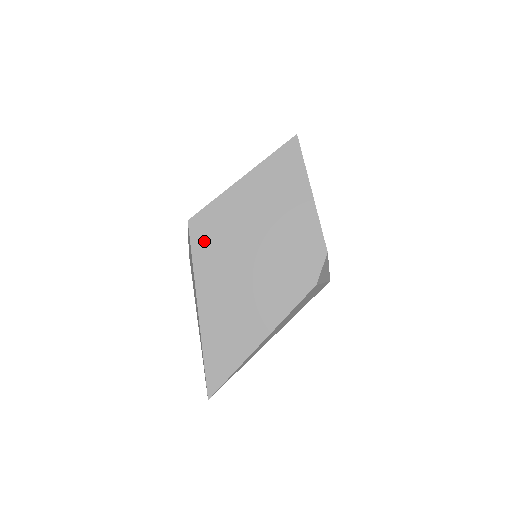
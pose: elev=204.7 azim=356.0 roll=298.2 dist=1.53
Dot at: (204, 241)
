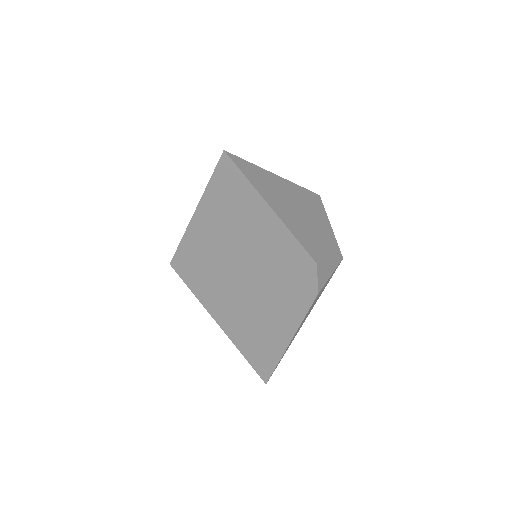
Dot at: (194, 278)
